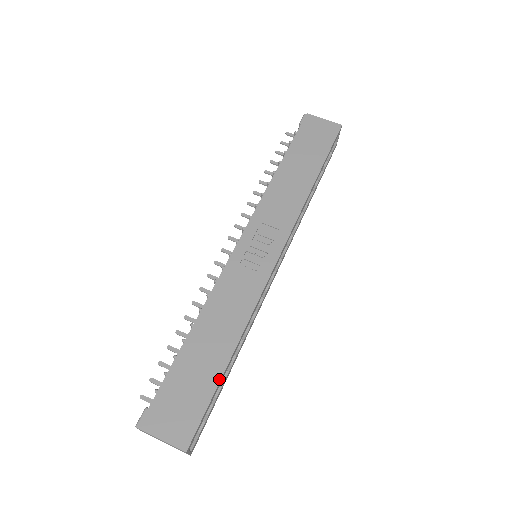
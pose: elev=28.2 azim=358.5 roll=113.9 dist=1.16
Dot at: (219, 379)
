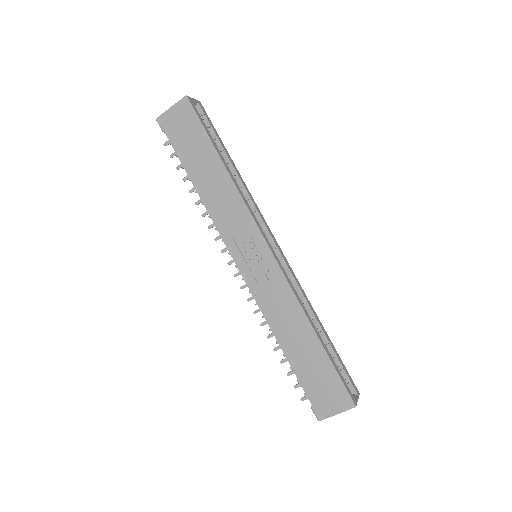
Dot at: (326, 355)
